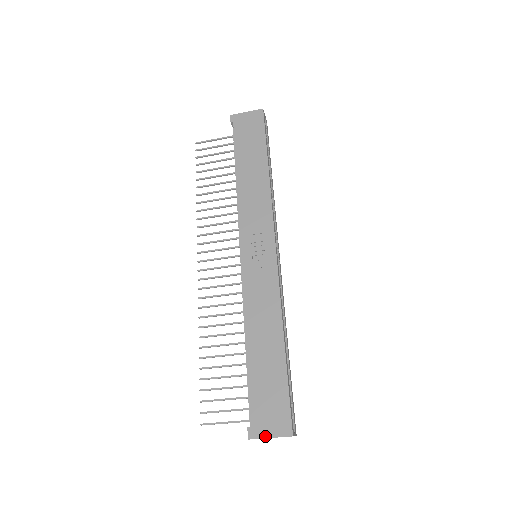
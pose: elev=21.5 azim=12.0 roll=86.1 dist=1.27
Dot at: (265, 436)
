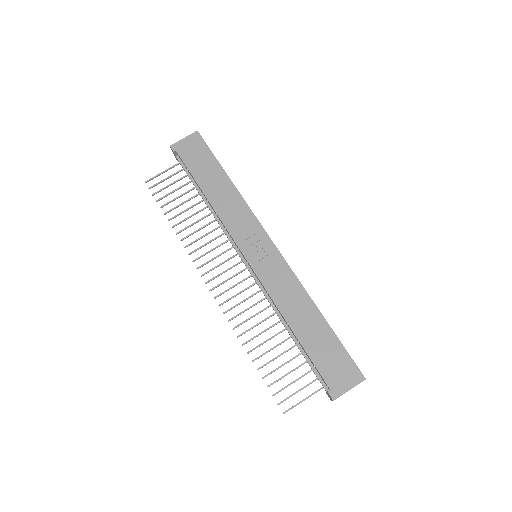
Dot at: (345, 391)
